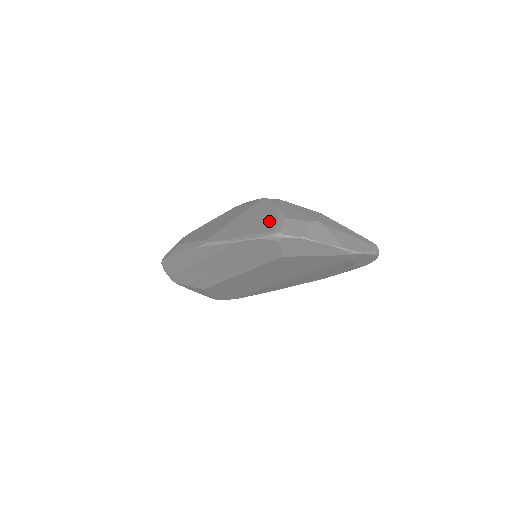
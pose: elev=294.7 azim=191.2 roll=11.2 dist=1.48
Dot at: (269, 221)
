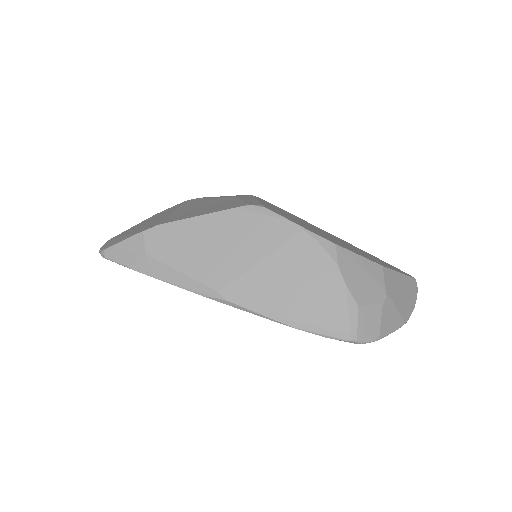
Dot at: (334, 306)
